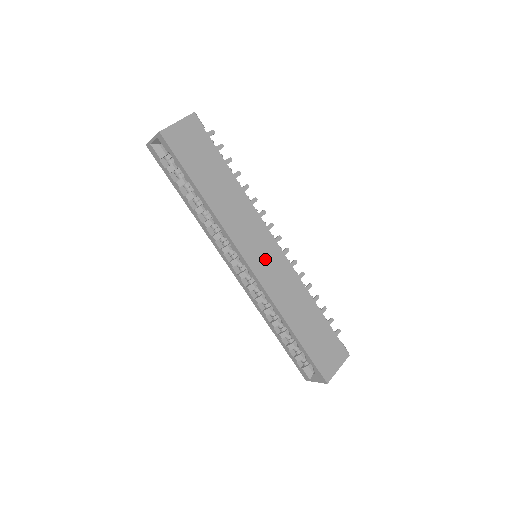
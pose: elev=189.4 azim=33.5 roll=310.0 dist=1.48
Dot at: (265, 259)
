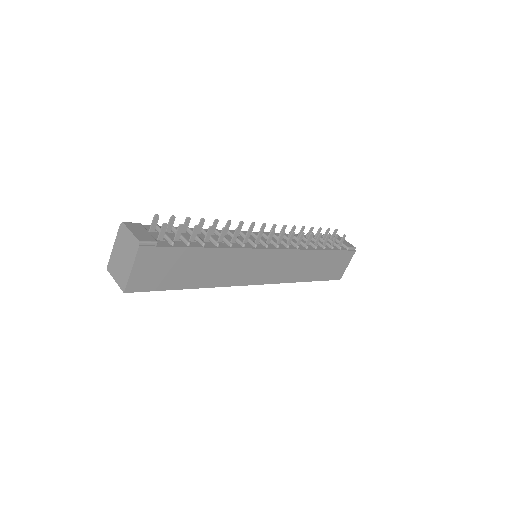
Dot at: (267, 268)
